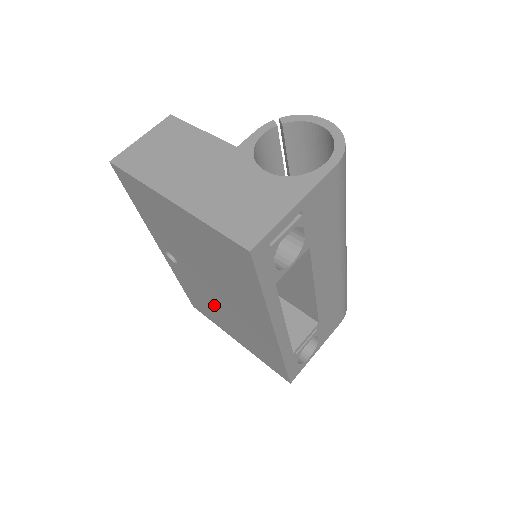
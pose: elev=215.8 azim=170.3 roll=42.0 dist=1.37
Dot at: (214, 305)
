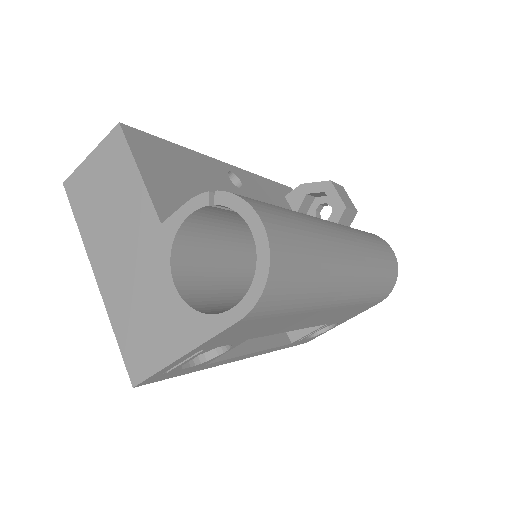
Dot at: occluded
